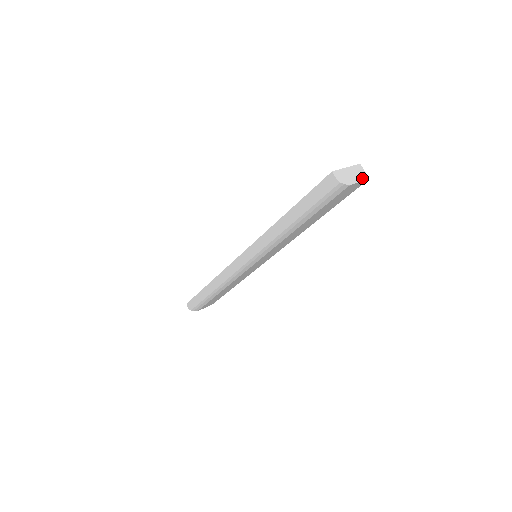
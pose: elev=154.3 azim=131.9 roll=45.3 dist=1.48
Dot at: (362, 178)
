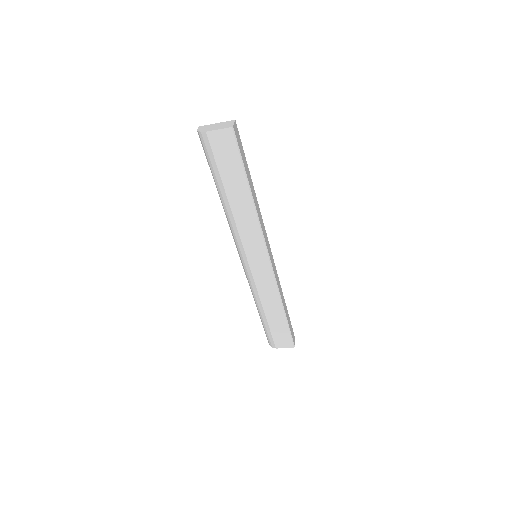
Dot at: (225, 127)
